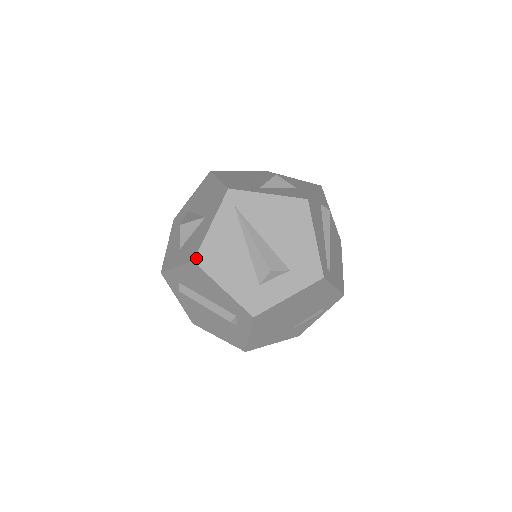
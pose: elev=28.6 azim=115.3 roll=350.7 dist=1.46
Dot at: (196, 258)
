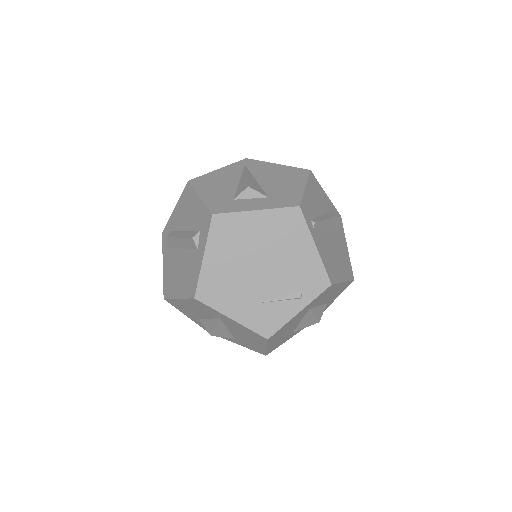
Dot at: (192, 180)
